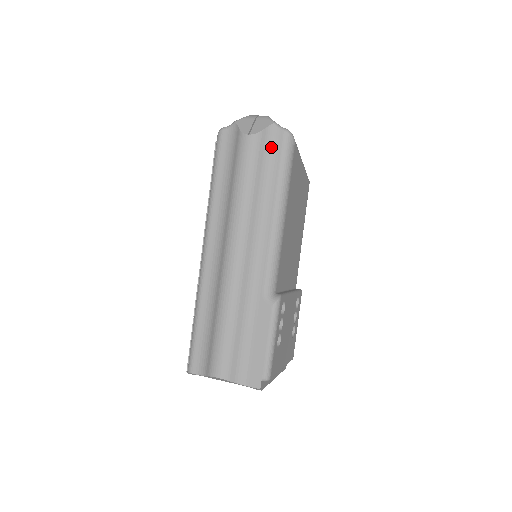
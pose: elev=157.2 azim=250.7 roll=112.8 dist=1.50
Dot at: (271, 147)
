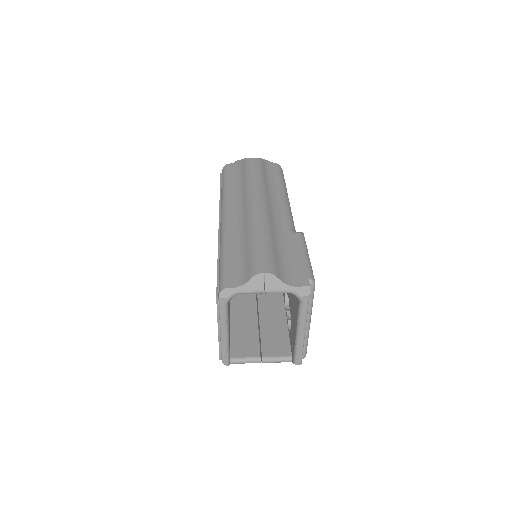
Dot at: (269, 168)
